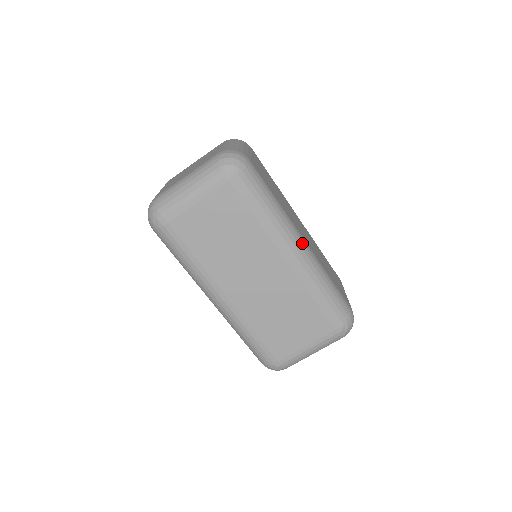
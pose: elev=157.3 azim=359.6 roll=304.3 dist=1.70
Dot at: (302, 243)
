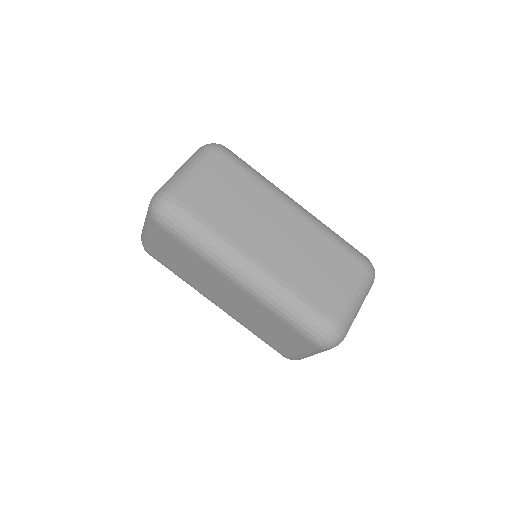
Dot at: (250, 268)
